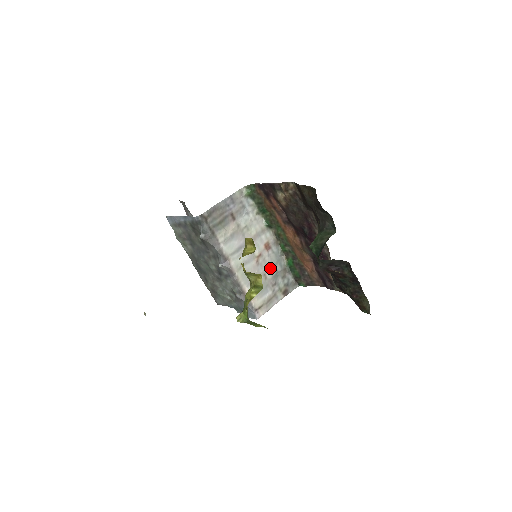
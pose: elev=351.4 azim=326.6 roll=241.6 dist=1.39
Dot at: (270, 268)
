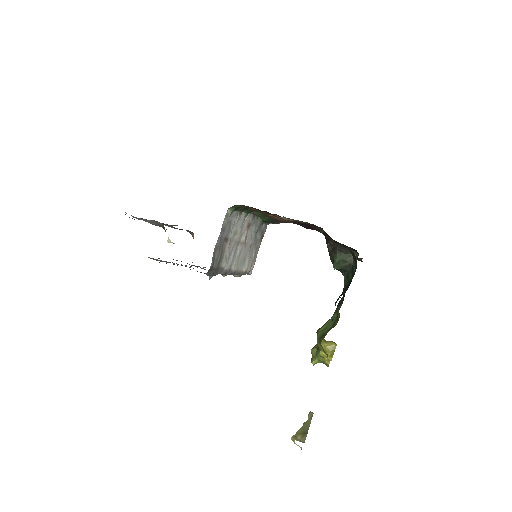
Dot at: (252, 237)
